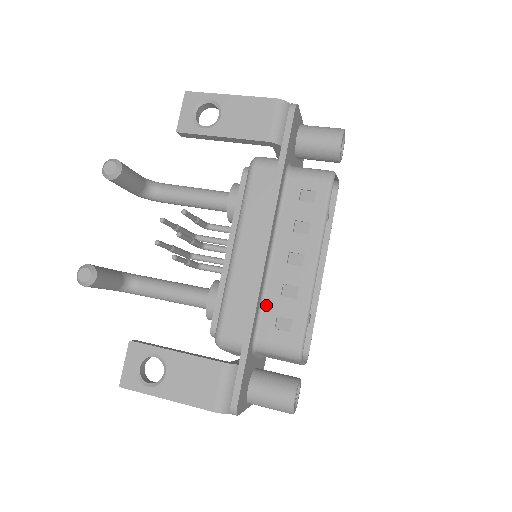
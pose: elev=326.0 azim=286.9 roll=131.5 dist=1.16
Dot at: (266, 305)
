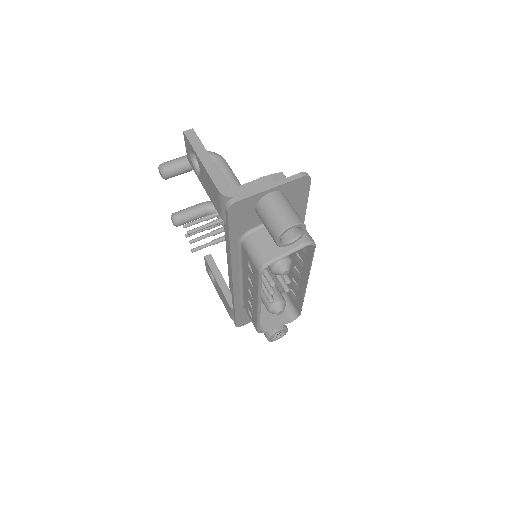
Dot at: (244, 298)
